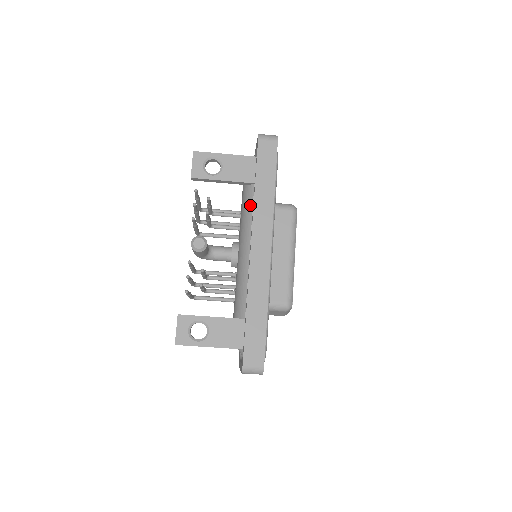
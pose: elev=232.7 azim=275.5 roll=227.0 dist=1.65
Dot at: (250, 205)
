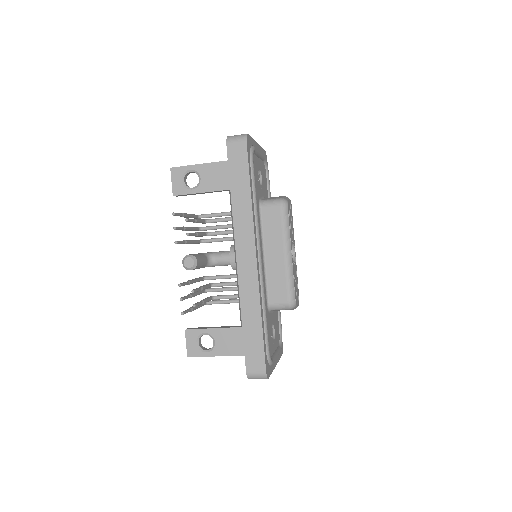
Dot at: occluded
